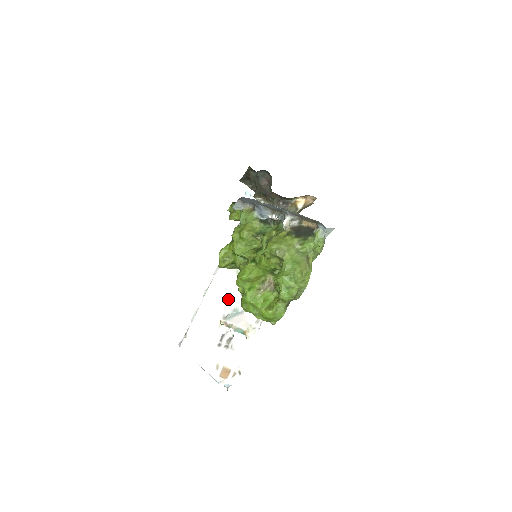
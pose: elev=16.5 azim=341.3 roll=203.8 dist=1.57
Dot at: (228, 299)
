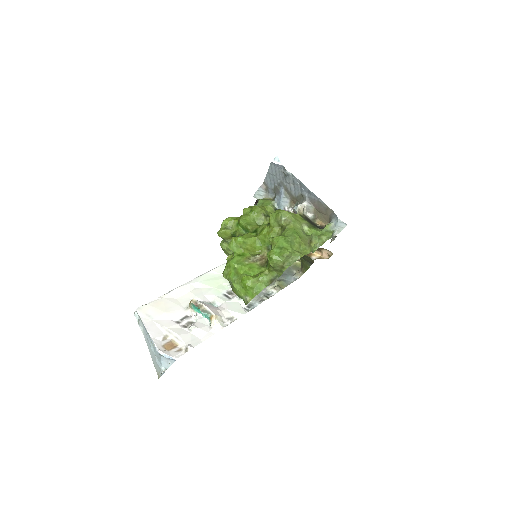
Dot at: (208, 292)
